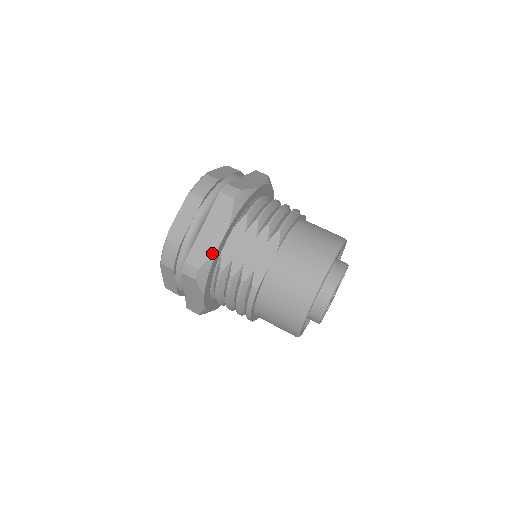
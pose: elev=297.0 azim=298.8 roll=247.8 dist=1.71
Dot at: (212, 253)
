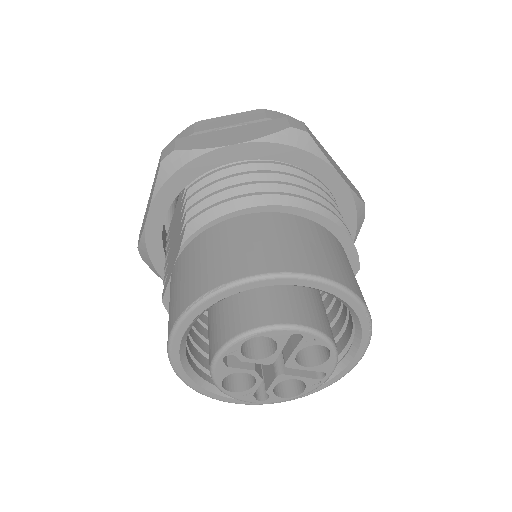
Dot at: (142, 232)
